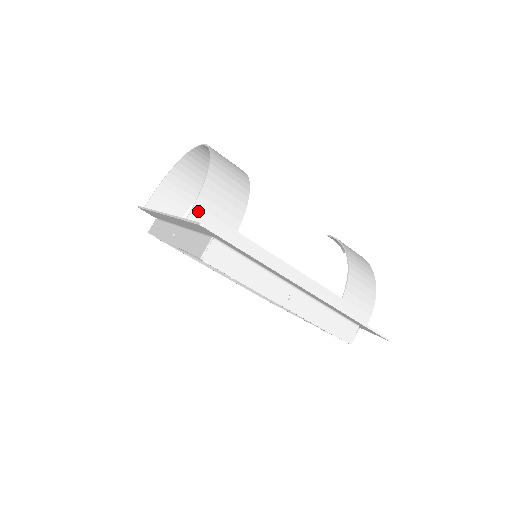
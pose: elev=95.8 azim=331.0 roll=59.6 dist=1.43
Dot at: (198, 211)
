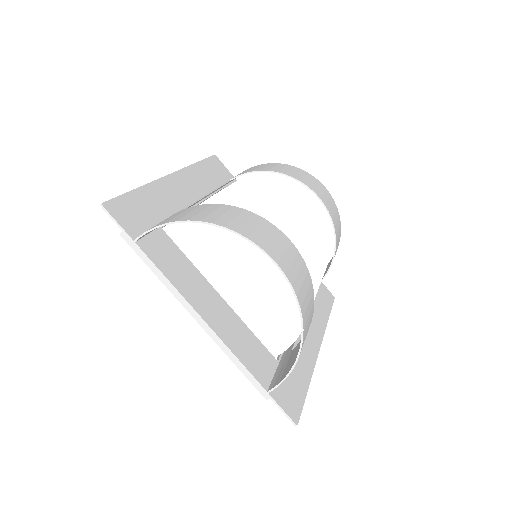
Dot at: (279, 382)
